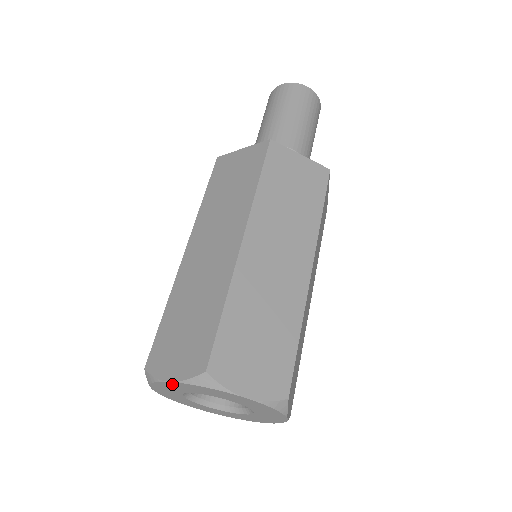
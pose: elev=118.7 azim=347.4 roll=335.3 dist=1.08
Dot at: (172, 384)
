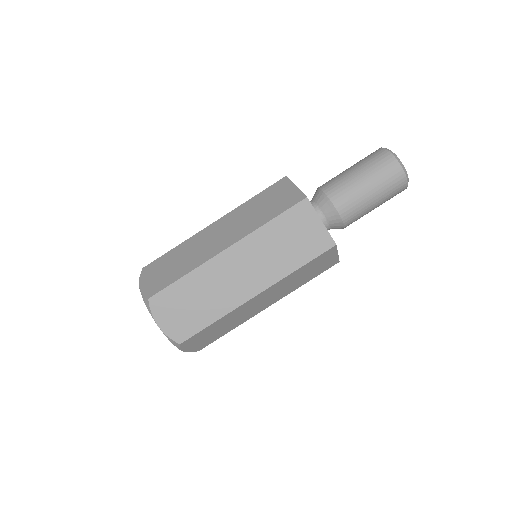
Dot at: occluded
